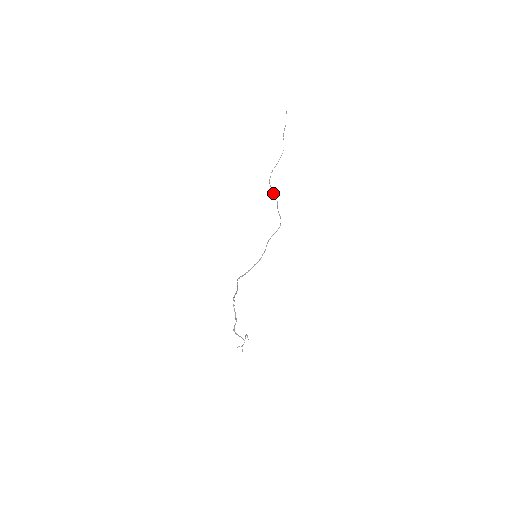
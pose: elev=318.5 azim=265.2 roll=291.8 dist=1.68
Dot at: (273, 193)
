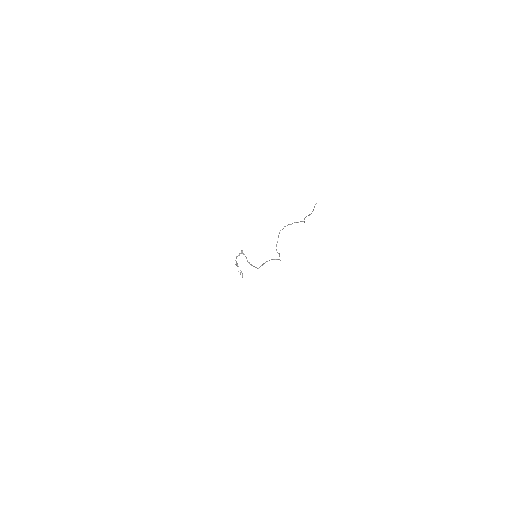
Dot at: occluded
